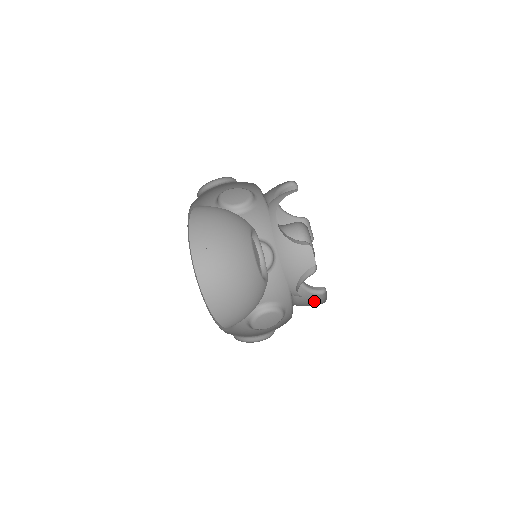
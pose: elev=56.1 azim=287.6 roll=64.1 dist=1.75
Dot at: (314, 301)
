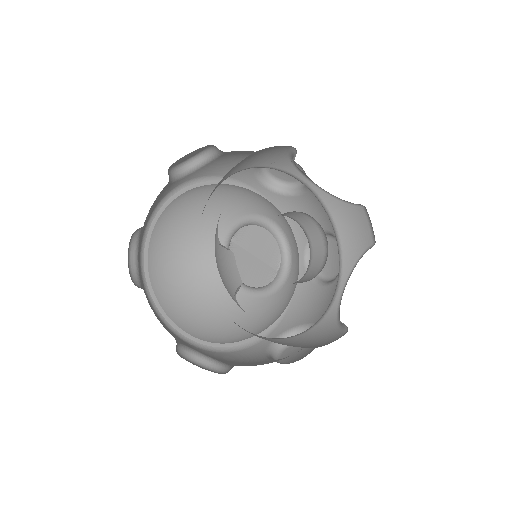
Dot at: (322, 340)
